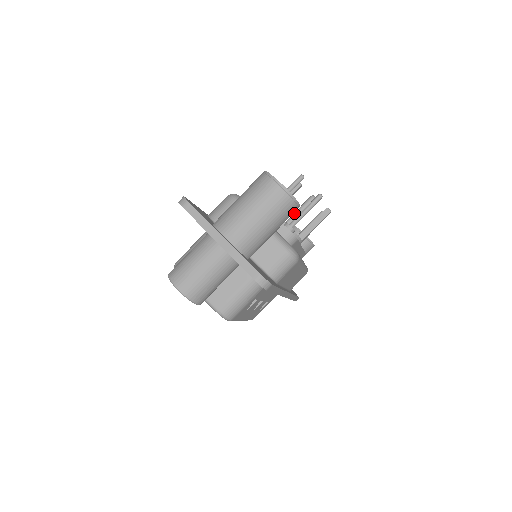
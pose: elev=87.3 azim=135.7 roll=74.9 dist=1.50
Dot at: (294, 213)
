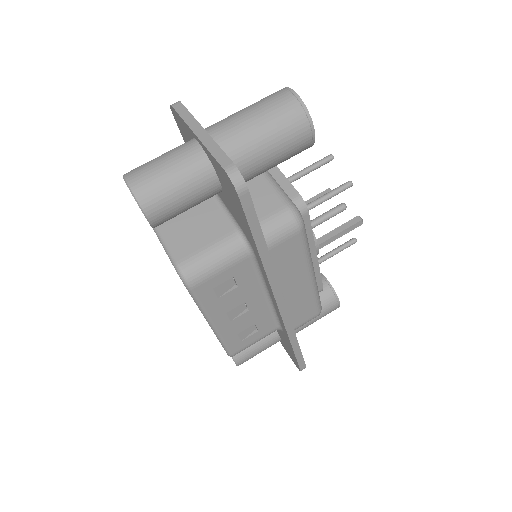
Dot at: (316, 217)
